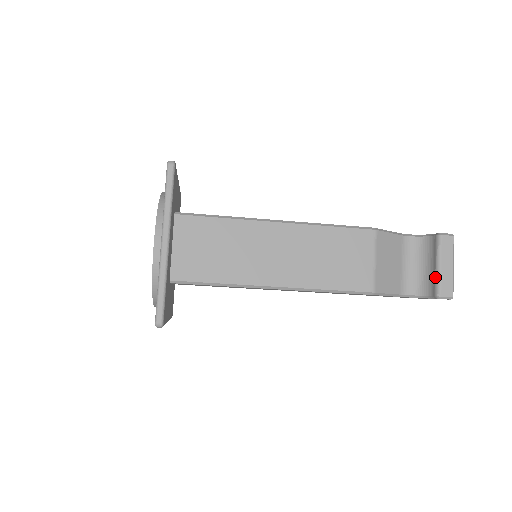
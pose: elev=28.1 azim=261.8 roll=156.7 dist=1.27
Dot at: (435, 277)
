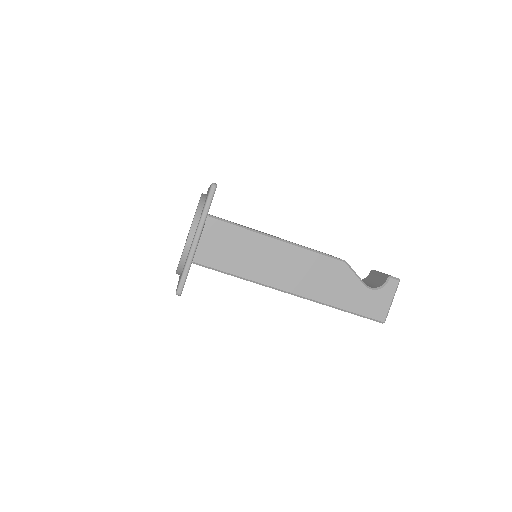
Dot at: (382, 275)
